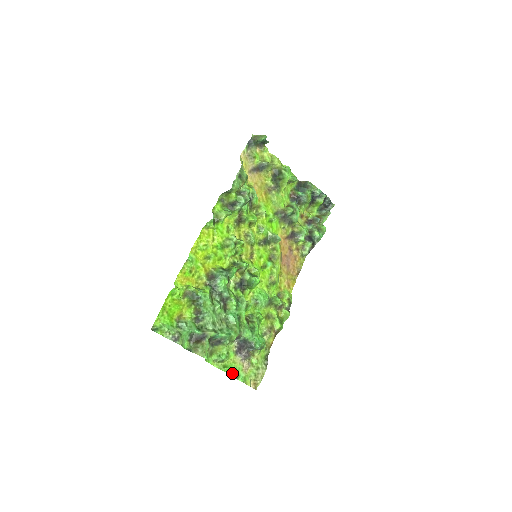
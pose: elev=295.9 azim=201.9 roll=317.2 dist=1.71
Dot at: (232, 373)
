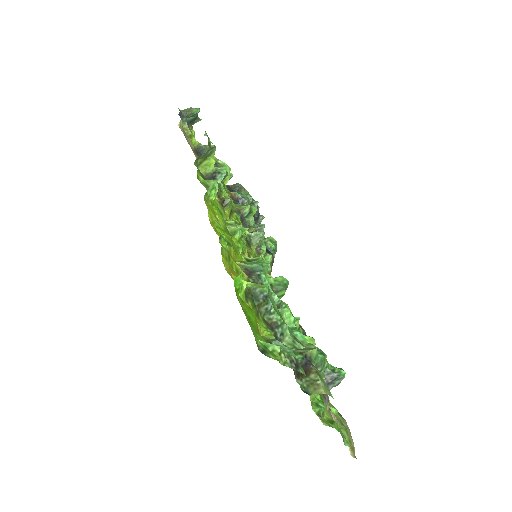
Dot at: (340, 432)
